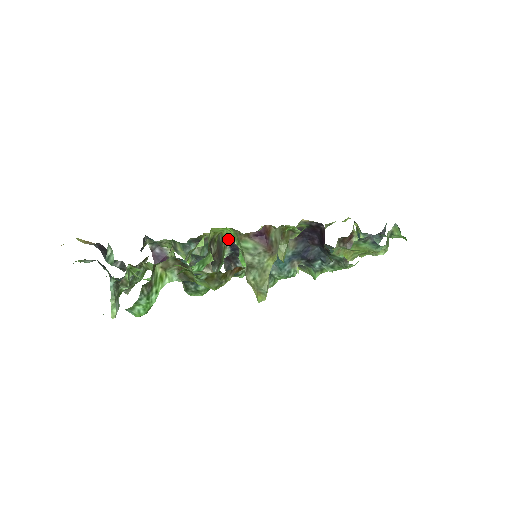
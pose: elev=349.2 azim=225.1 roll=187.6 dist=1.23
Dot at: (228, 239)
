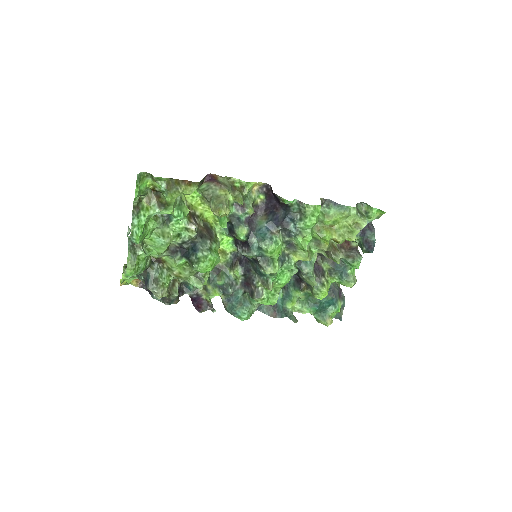
Dot at: (237, 260)
